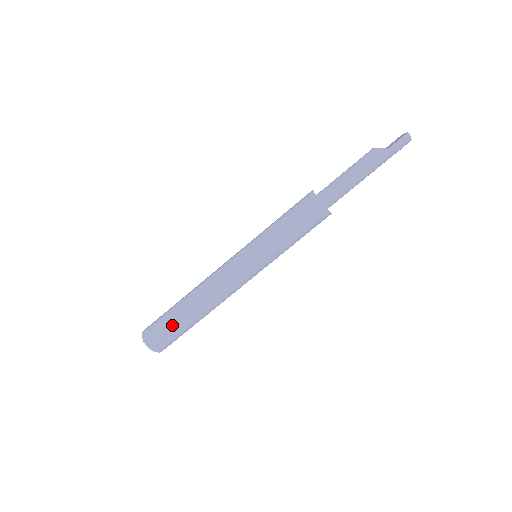
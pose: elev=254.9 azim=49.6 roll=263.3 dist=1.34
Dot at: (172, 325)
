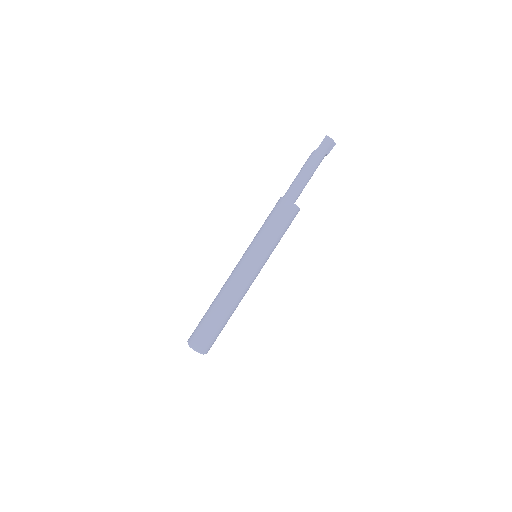
Dot at: (204, 323)
